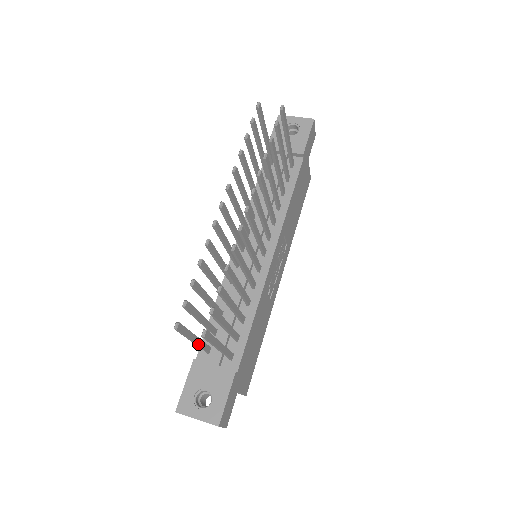
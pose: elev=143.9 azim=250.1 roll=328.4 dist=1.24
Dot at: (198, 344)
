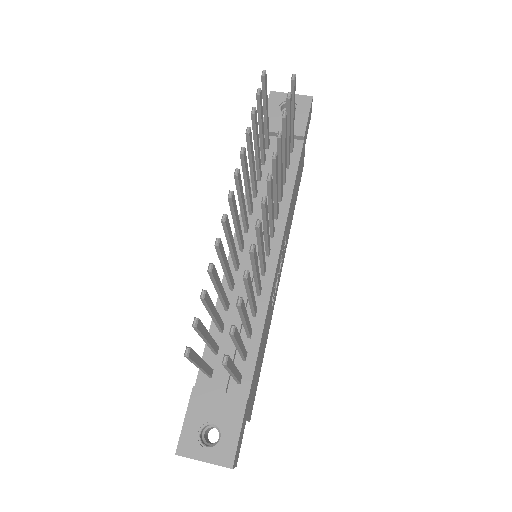
Dot at: (204, 369)
